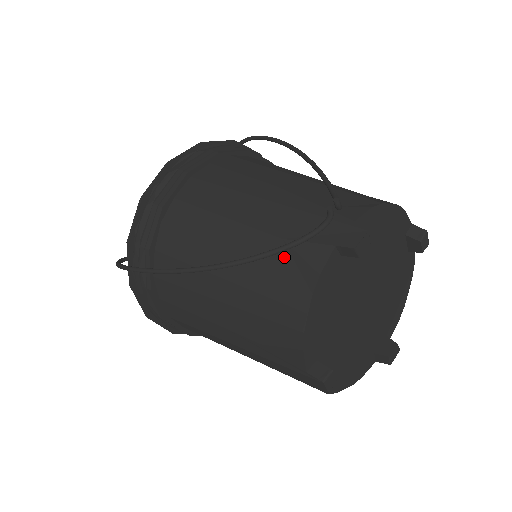
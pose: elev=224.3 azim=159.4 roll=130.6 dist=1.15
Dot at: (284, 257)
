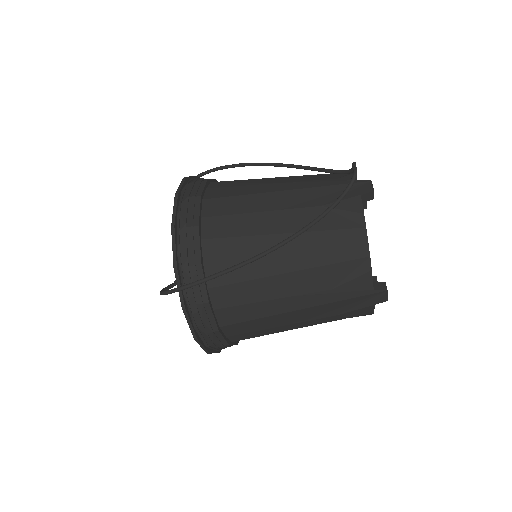
Dot at: (330, 216)
